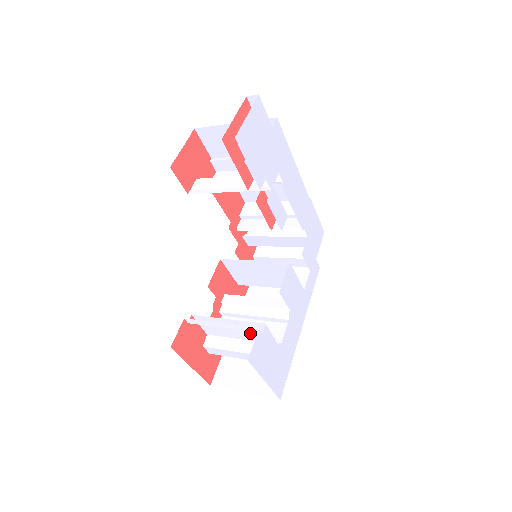
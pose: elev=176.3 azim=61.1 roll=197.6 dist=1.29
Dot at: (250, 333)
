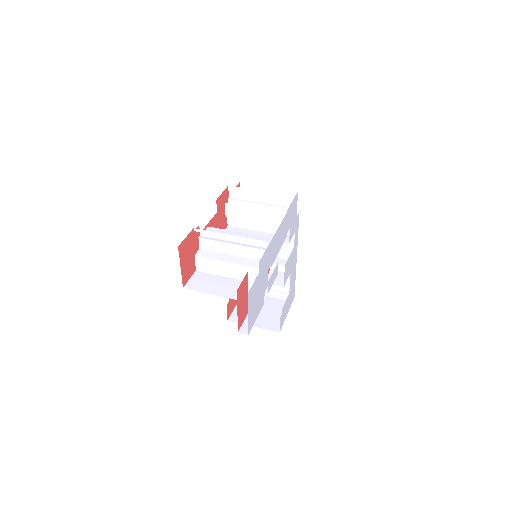
Dot at: occluded
